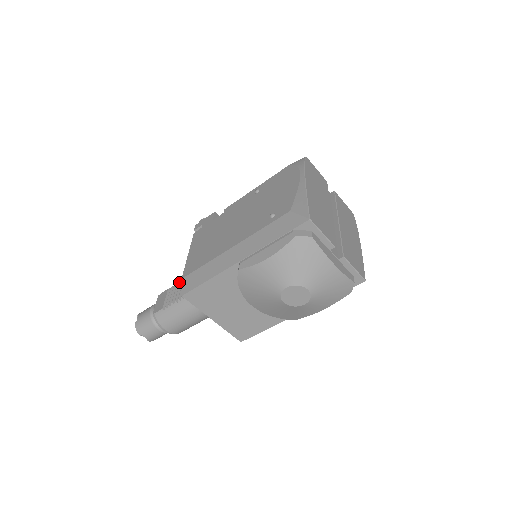
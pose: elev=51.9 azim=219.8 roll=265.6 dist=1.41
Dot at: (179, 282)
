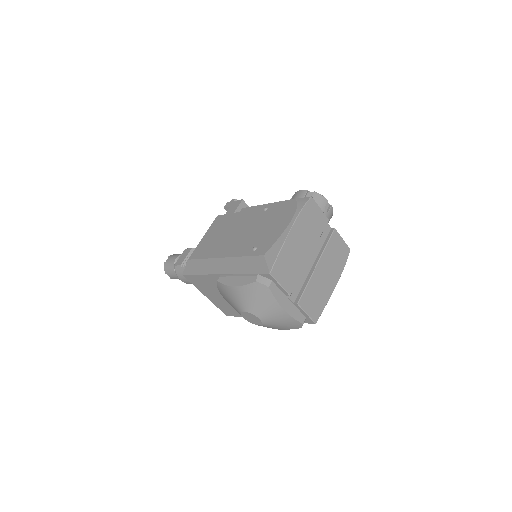
Dot at: occluded
